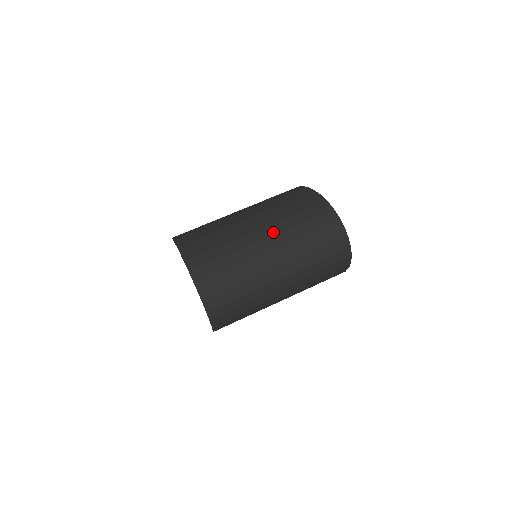
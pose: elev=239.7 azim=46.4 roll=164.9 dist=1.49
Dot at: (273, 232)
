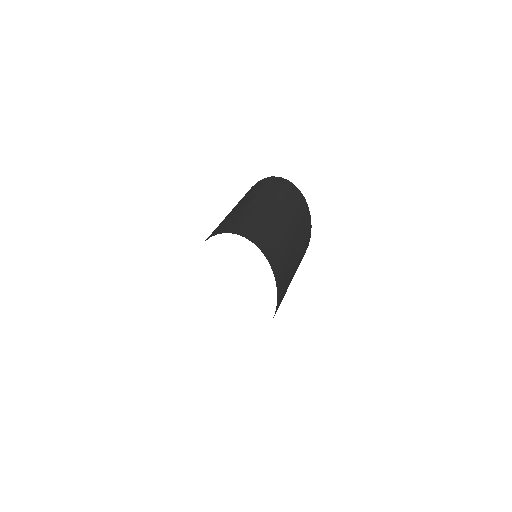
Dot at: occluded
